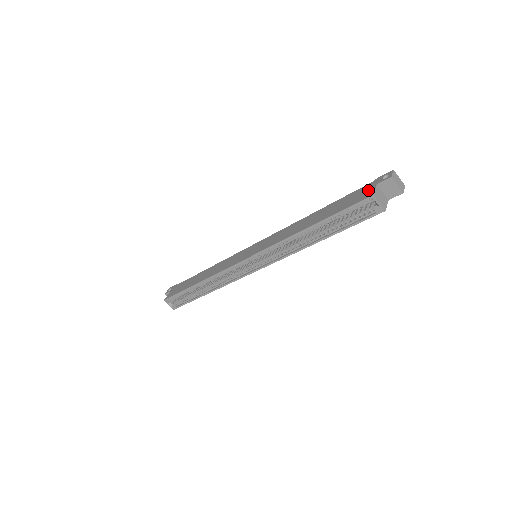
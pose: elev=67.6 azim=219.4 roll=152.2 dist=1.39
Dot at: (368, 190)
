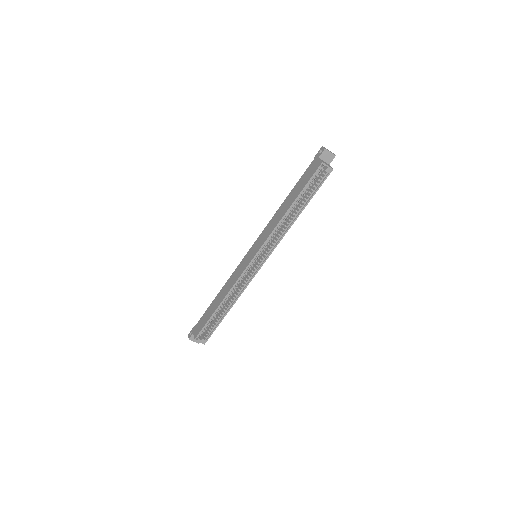
Dot at: (315, 164)
